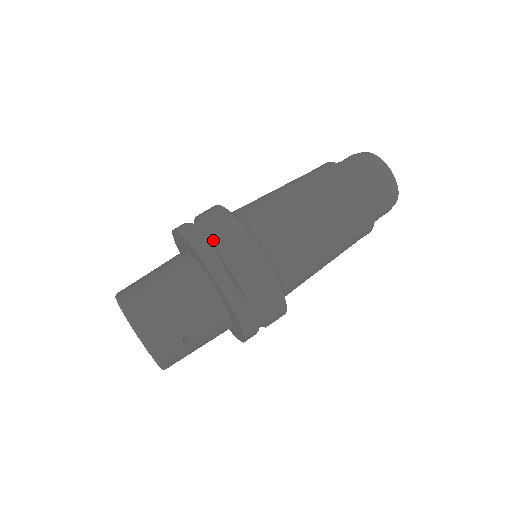
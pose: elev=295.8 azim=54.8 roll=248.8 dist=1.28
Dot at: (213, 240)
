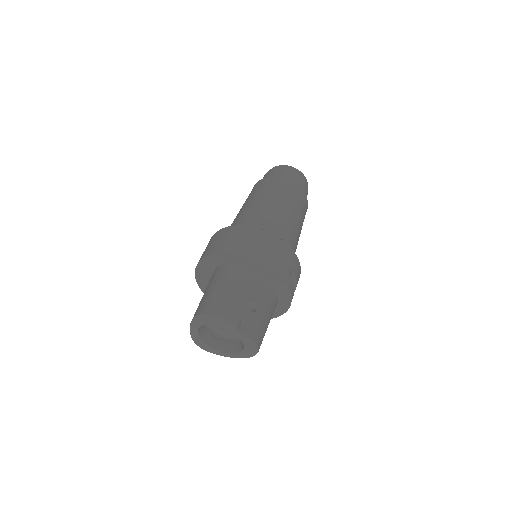
Dot at: (218, 243)
